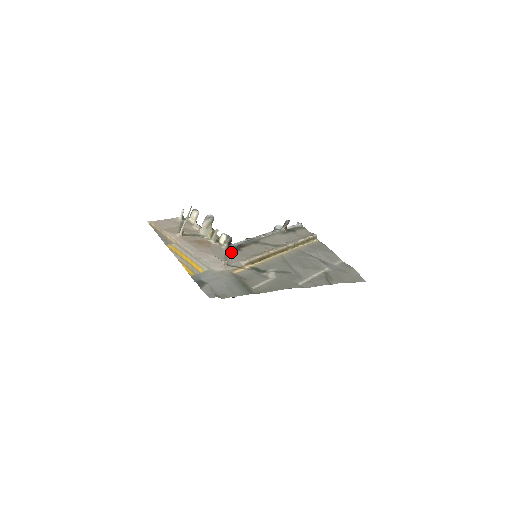
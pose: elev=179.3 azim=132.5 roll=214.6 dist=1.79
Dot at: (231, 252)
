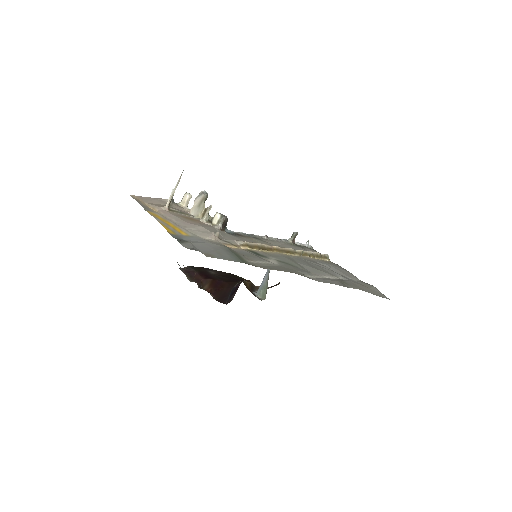
Dot at: (225, 233)
